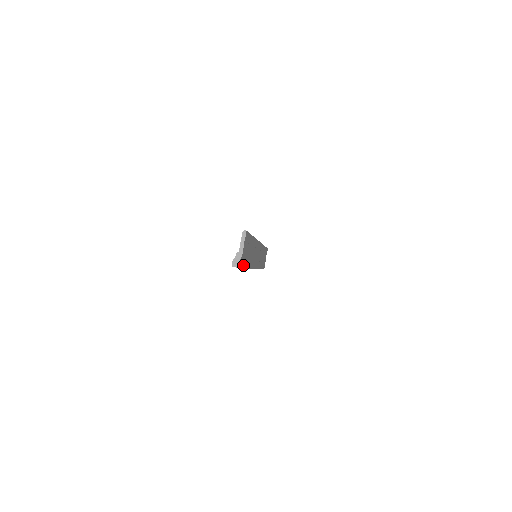
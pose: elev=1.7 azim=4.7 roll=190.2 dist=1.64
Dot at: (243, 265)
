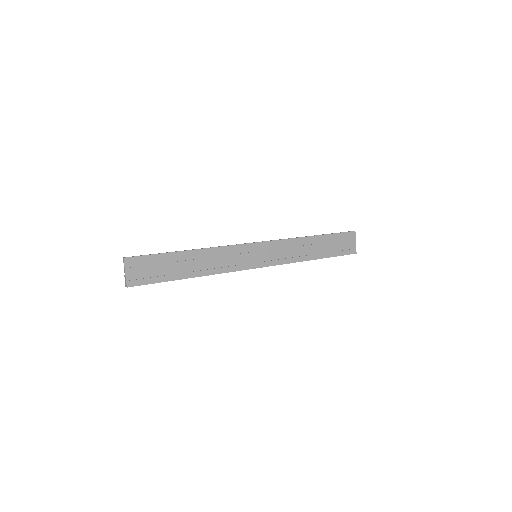
Dot at: (148, 281)
